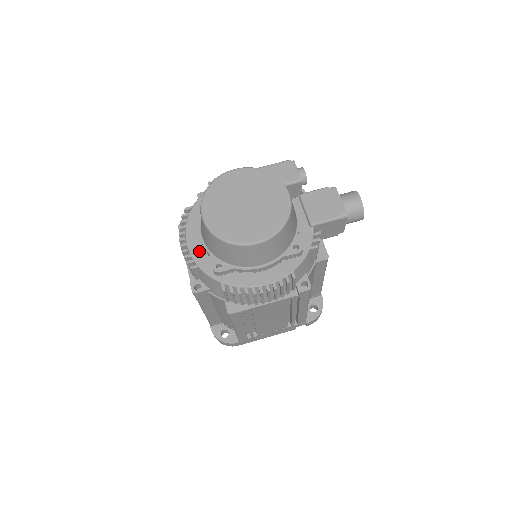
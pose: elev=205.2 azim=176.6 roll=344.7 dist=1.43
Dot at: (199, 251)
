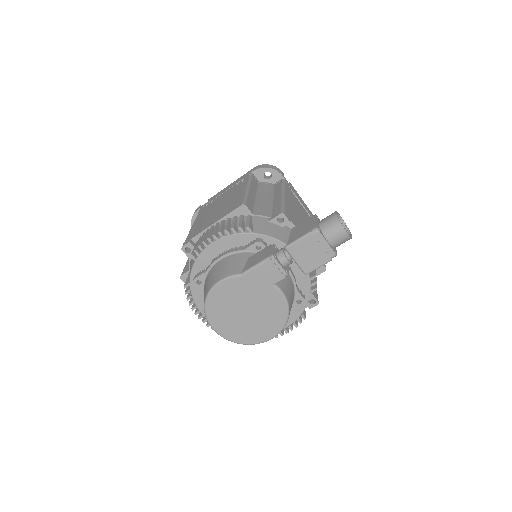
Dot at: occluded
